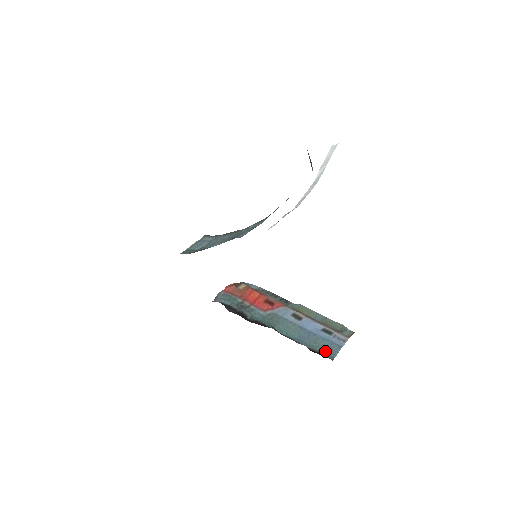
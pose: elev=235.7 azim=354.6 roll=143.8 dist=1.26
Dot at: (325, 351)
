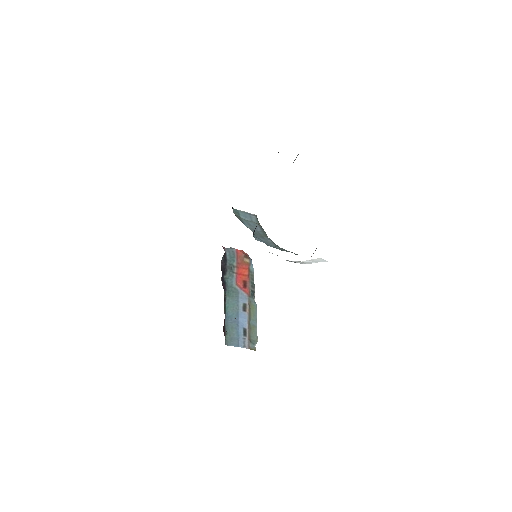
Dot at: (229, 337)
